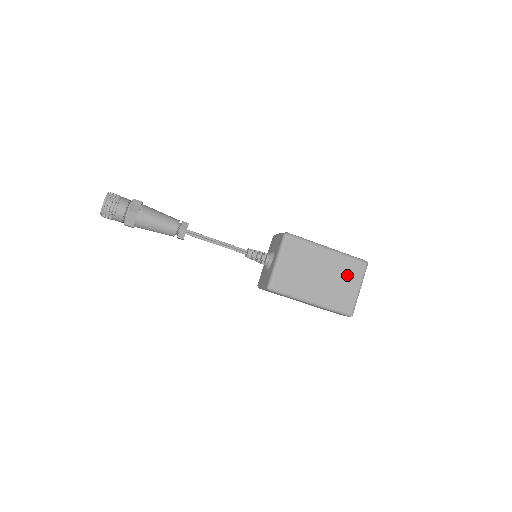
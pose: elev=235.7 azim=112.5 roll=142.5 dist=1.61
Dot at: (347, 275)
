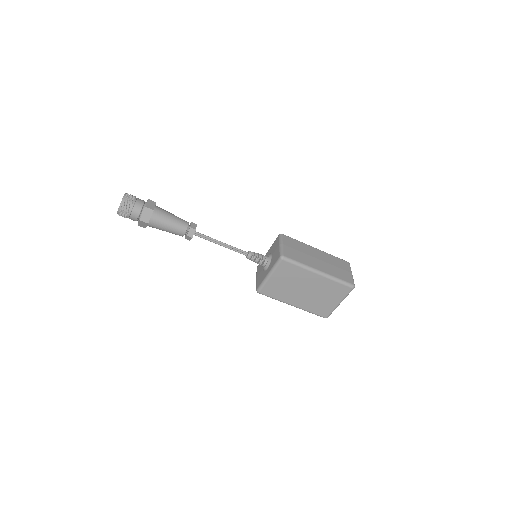
Dot at: (331, 293)
